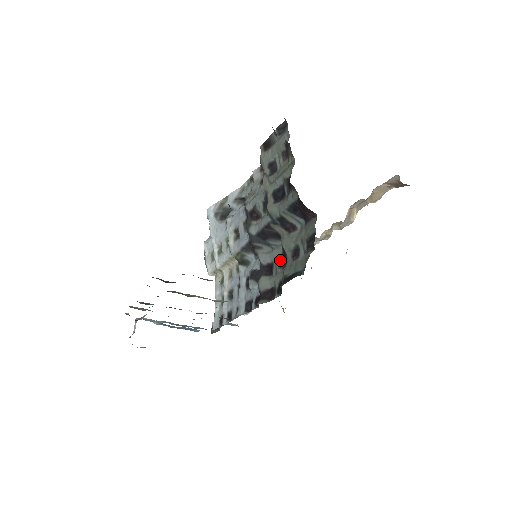
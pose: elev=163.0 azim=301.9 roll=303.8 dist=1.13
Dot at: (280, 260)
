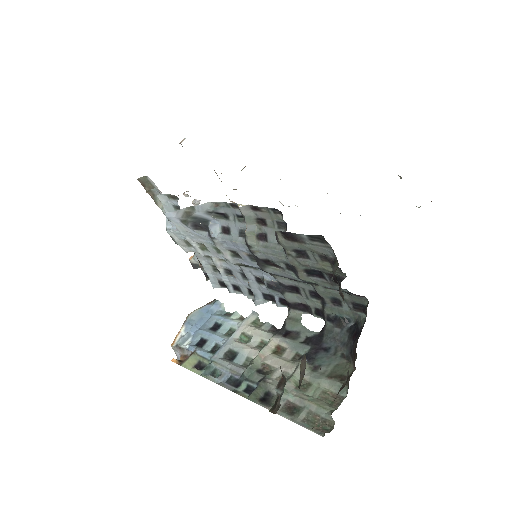
Dot at: (311, 293)
